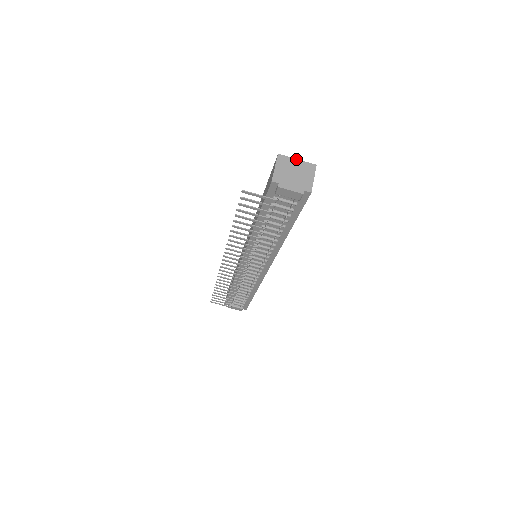
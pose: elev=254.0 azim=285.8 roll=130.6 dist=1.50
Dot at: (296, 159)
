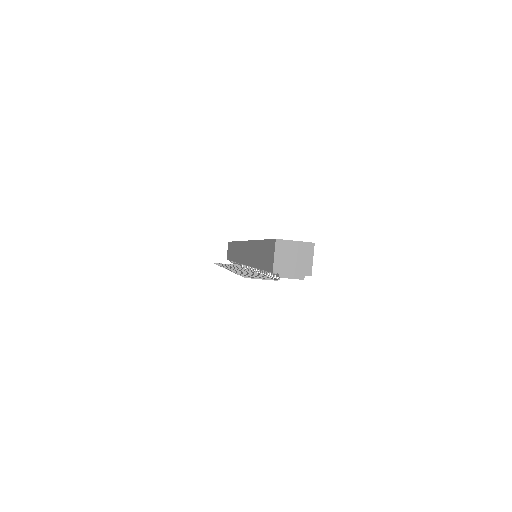
Dot at: (294, 241)
